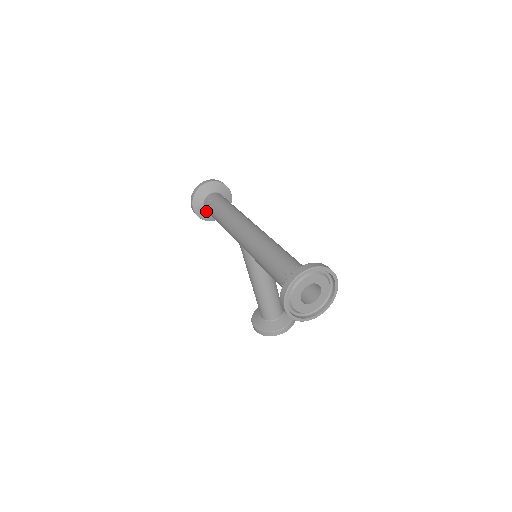
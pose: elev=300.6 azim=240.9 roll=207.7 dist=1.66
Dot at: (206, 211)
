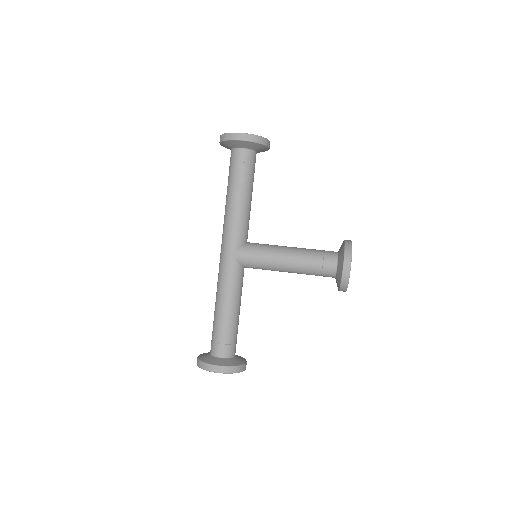
Dot at: (226, 359)
